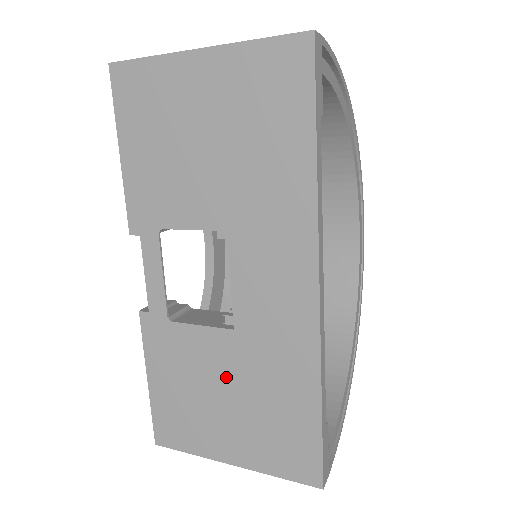
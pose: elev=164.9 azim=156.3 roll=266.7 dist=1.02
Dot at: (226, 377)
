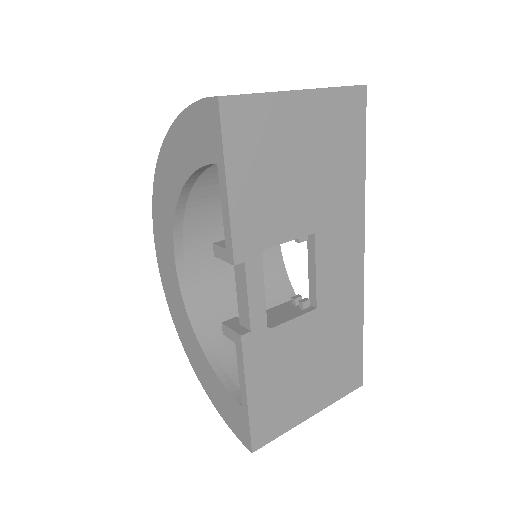
Dot at: (310, 349)
